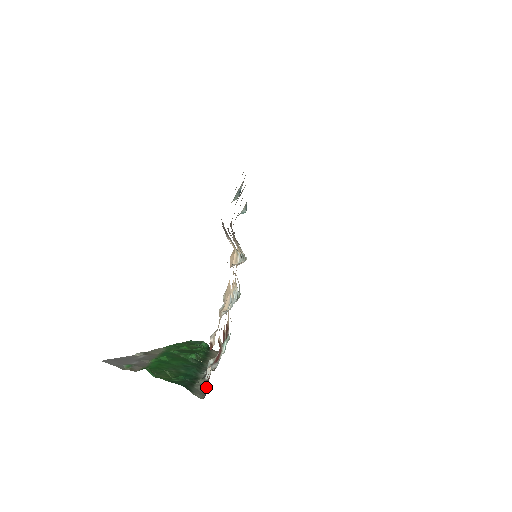
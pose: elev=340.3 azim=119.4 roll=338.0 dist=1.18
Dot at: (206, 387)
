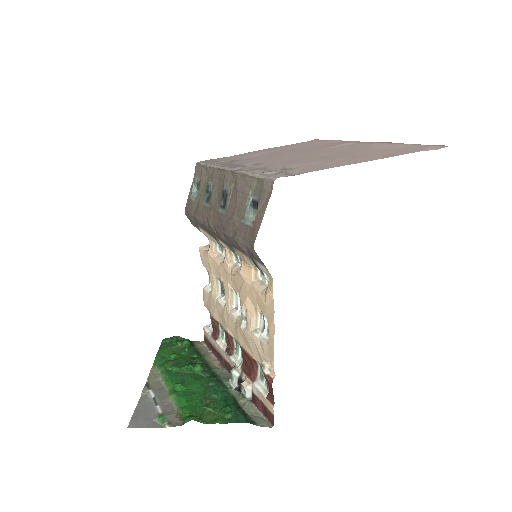
Dot at: (257, 408)
